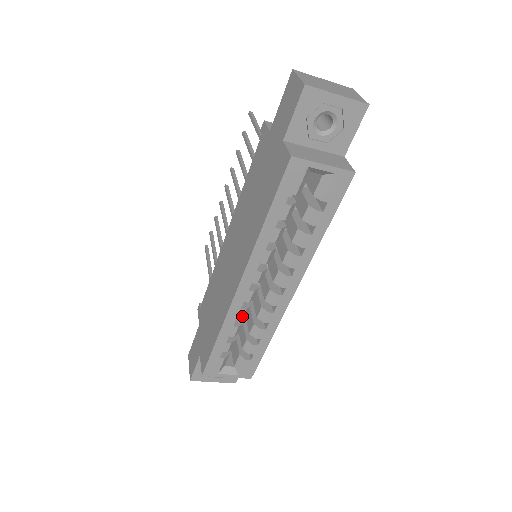
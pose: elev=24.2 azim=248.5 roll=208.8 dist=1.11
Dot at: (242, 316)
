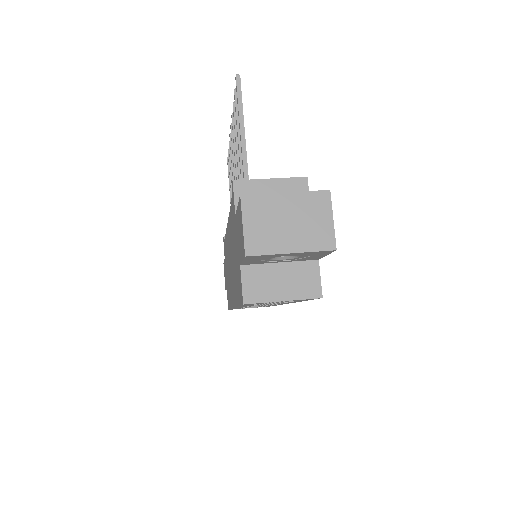
Dot at: (246, 307)
